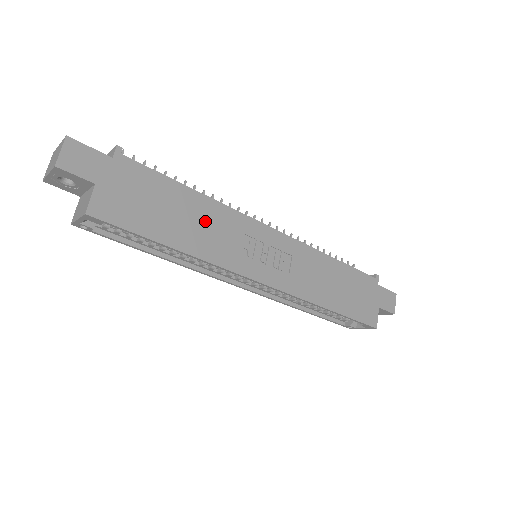
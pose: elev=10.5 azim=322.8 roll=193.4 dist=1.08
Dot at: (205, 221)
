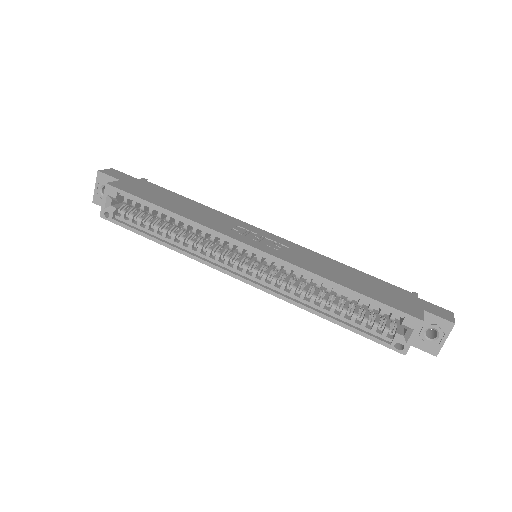
Dot at: (200, 211)
